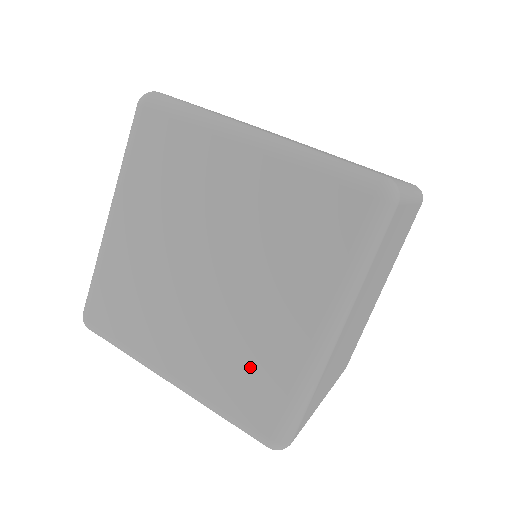
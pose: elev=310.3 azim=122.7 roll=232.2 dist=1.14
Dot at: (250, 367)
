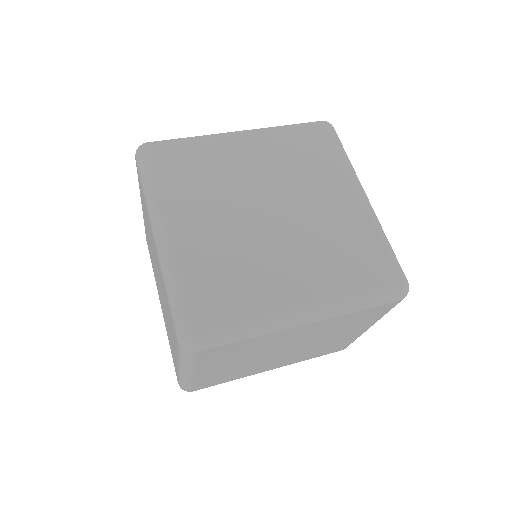
Dot at: (349, 247)
